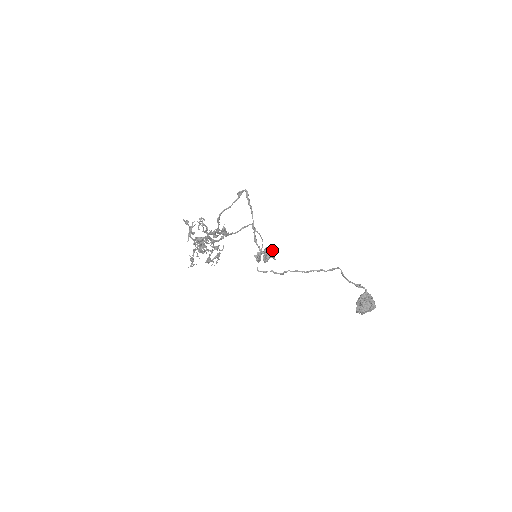
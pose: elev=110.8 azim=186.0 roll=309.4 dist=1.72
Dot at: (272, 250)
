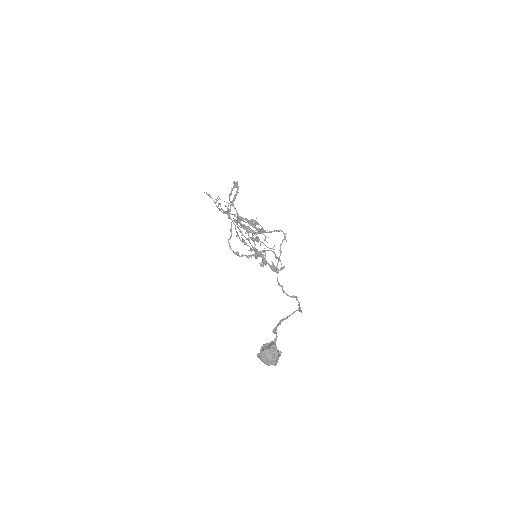
Dot at: (257, 254)
